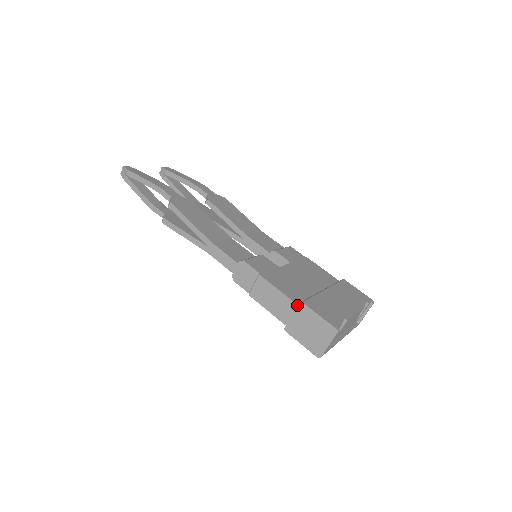
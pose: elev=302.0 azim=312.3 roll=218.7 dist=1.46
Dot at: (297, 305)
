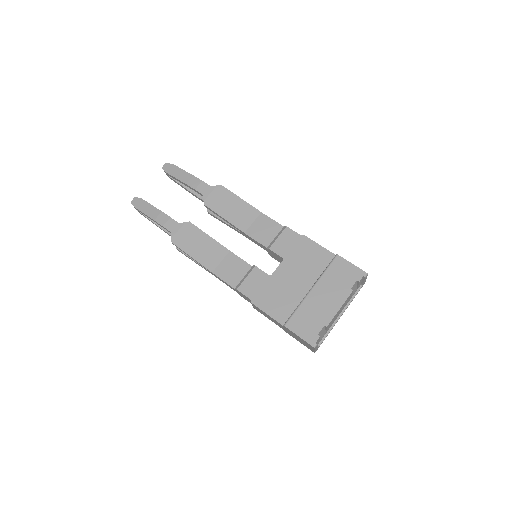
Dot at: (282, 326)
